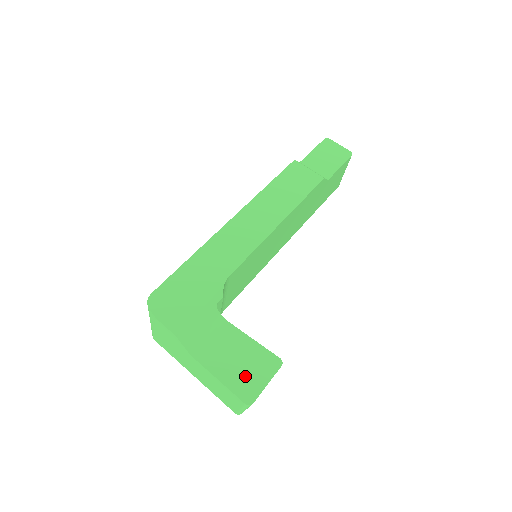
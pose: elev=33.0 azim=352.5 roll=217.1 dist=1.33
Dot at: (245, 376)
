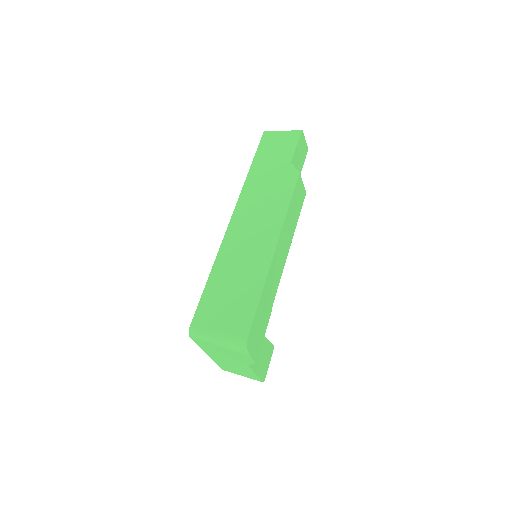
Dot at: (264, 365)
